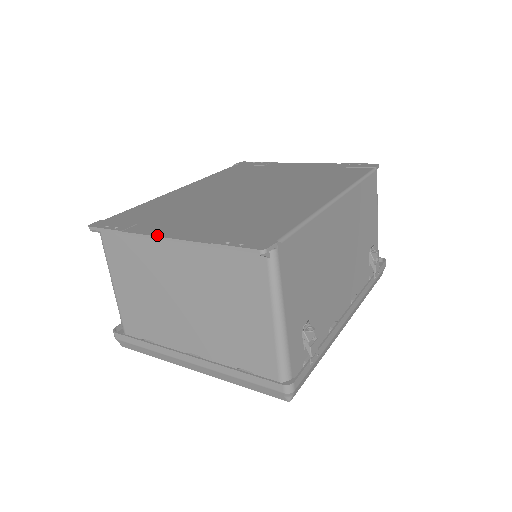
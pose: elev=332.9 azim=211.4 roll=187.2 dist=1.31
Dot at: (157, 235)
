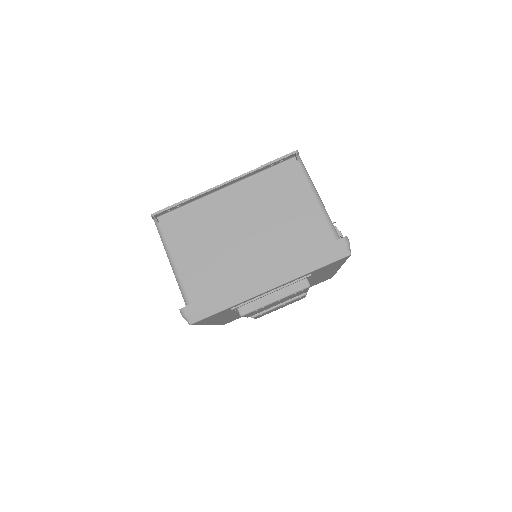
Dot at: (217, 186)
